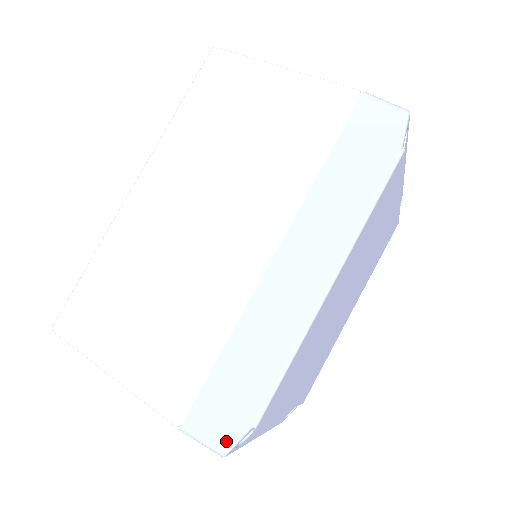
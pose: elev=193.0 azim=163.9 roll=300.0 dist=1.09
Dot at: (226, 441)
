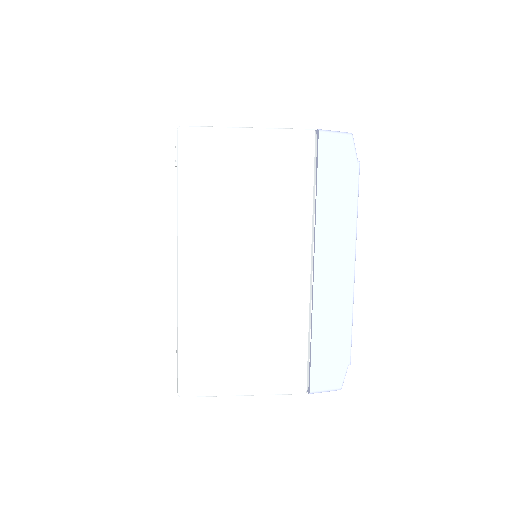
Dot at: (339, 382)
